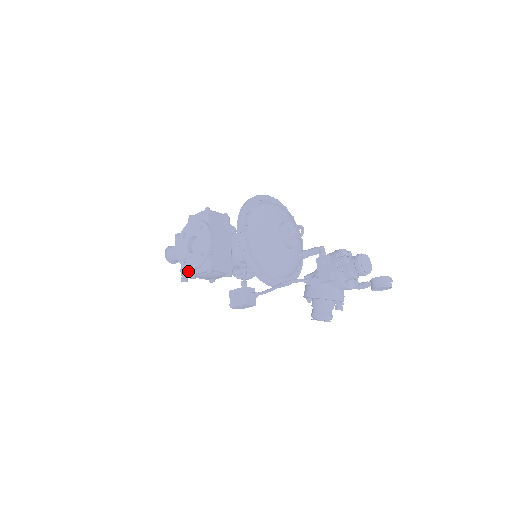
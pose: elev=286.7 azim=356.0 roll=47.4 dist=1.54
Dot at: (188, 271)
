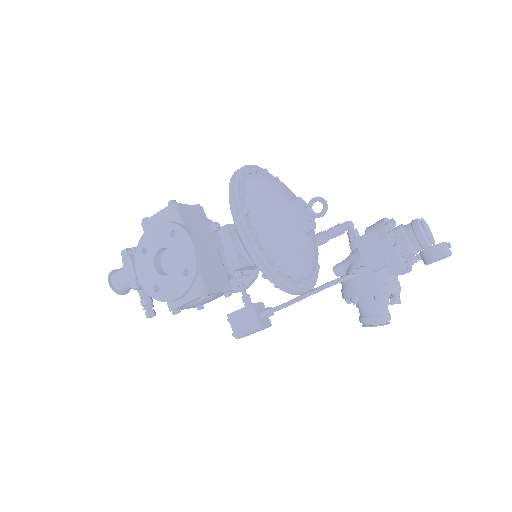
Dot at: (152, 300)
